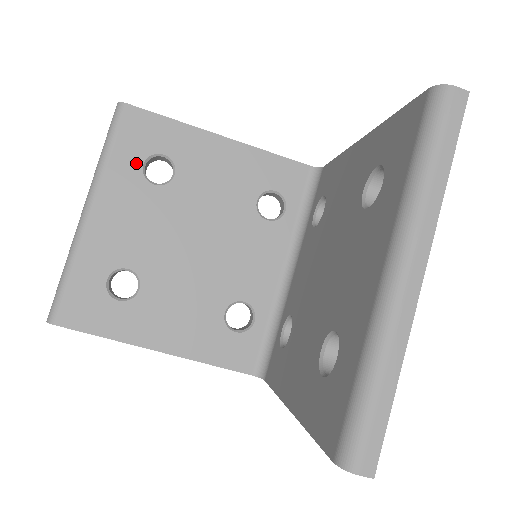
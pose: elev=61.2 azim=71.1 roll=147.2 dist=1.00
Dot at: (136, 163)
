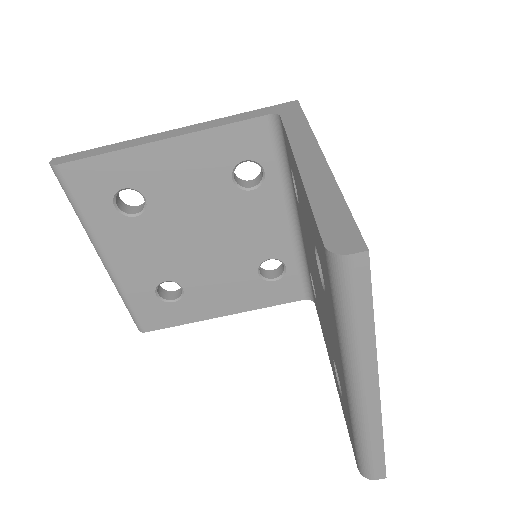
Dot at: (108, 209)
